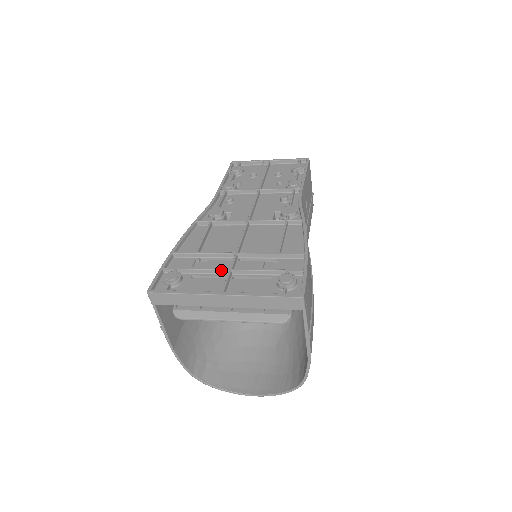
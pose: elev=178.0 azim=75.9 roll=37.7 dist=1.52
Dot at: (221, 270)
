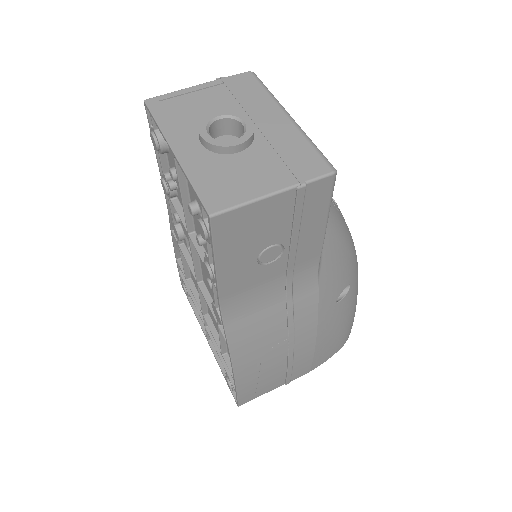
Dot at: (202, 319)
